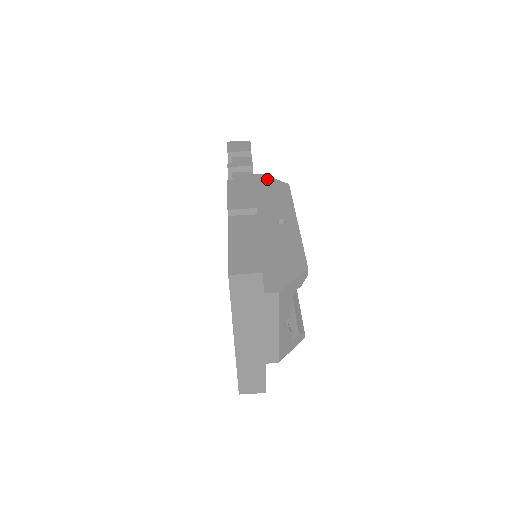
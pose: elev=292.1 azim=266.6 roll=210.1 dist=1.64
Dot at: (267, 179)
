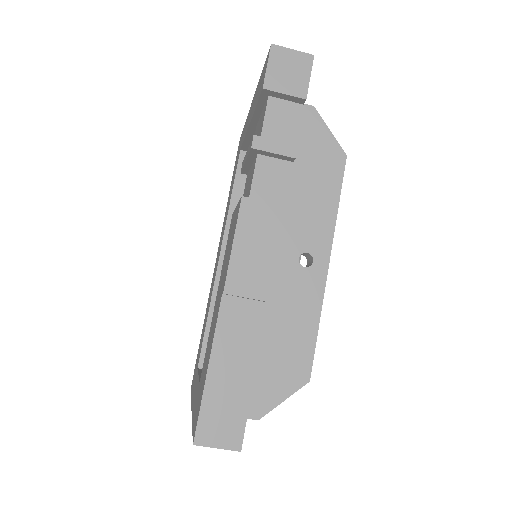
Dot at: (317, 127)
